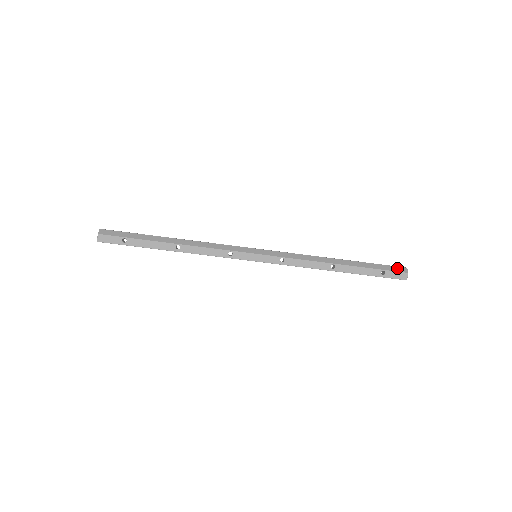
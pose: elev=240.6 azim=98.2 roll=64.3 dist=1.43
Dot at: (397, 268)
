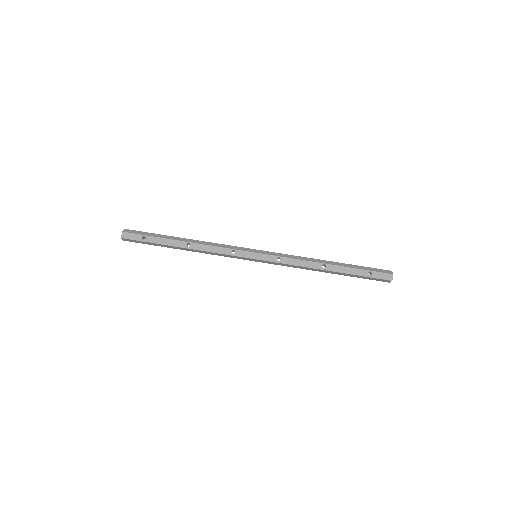
Dot at: (383, 270)
